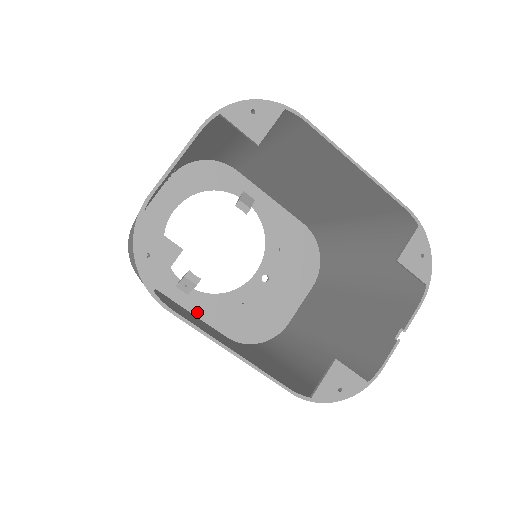
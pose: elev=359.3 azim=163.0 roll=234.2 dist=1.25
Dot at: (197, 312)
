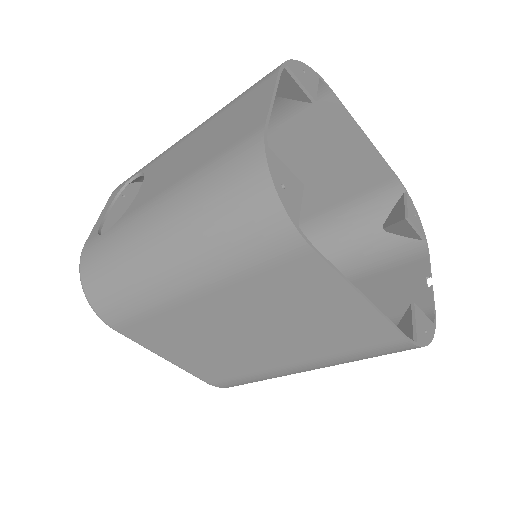
Dot at: occluded
